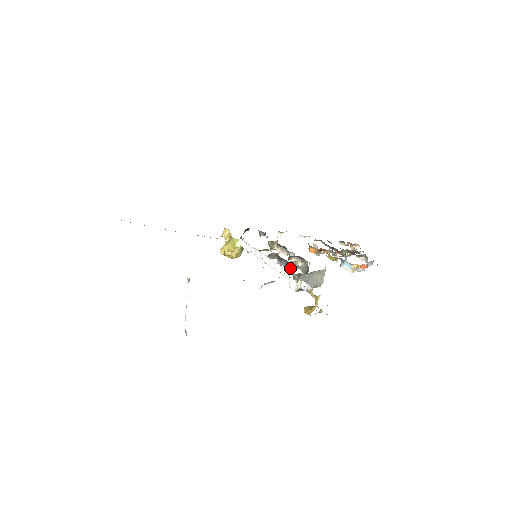
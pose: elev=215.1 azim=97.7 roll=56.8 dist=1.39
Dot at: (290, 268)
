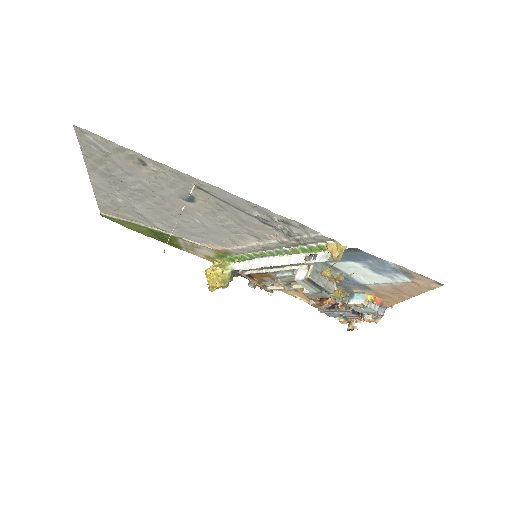
Dot at: (294, 274)
